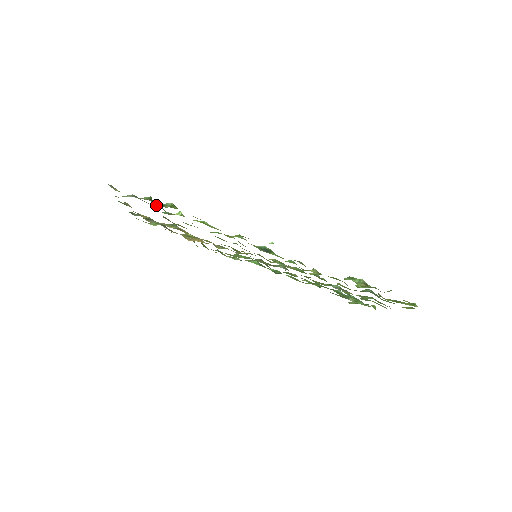
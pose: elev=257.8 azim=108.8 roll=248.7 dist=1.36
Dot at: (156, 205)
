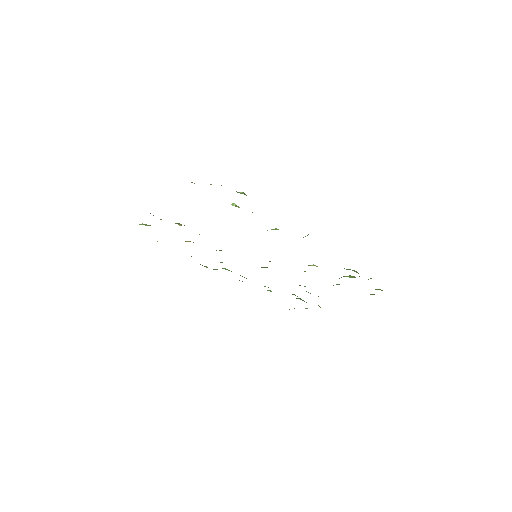
Dot at: occluded
